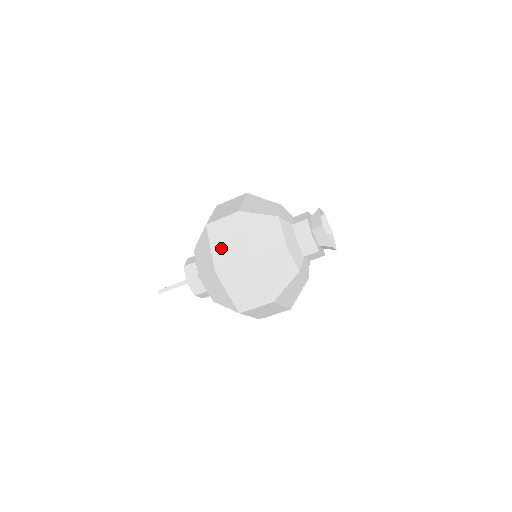
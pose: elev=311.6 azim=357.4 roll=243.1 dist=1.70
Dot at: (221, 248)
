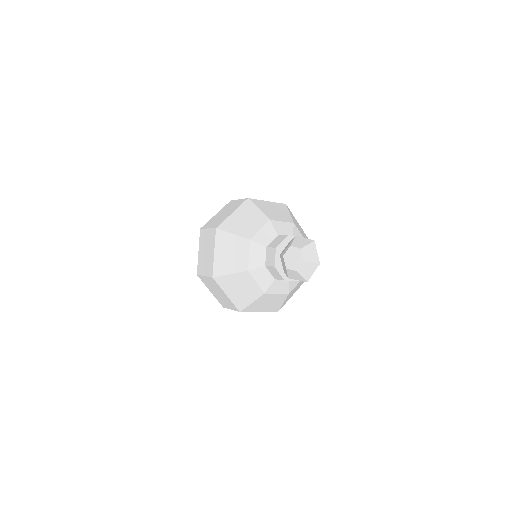
Dot at: (217, 295)
